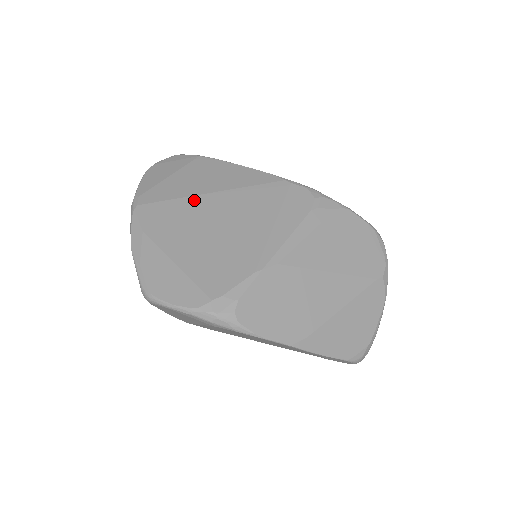
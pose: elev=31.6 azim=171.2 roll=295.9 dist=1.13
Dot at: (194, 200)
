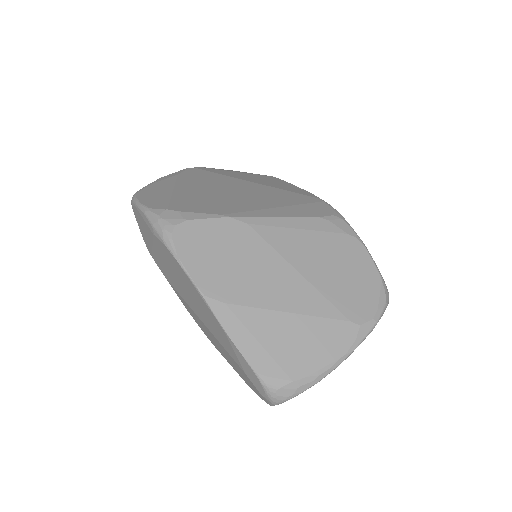
Dot at: (235, 179)
